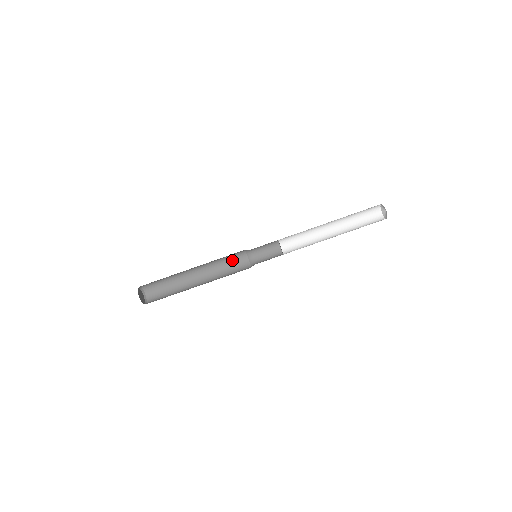
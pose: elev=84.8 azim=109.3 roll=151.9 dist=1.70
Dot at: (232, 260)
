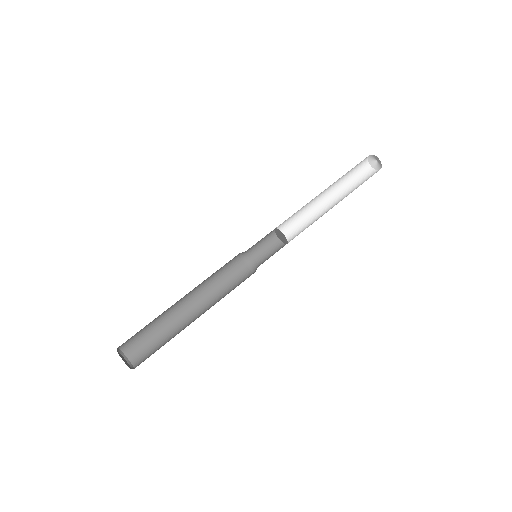
Dot at: (226, 273)
